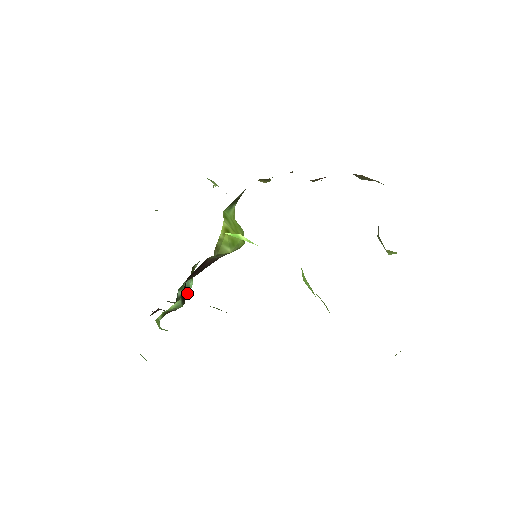
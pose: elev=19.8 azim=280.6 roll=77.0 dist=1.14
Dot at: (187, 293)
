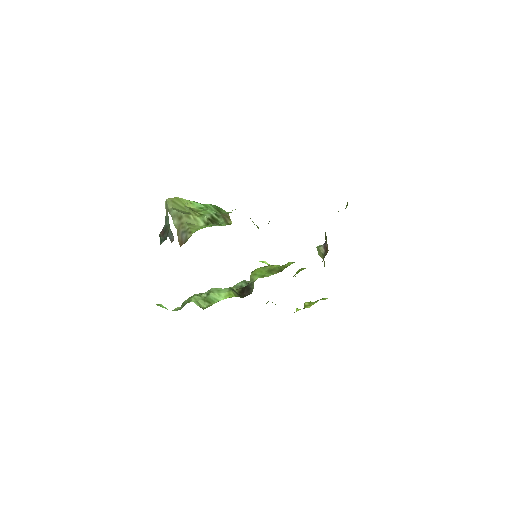
Dot at: occluded
